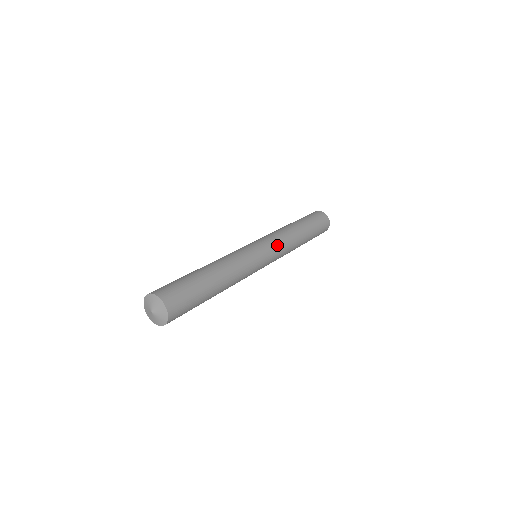
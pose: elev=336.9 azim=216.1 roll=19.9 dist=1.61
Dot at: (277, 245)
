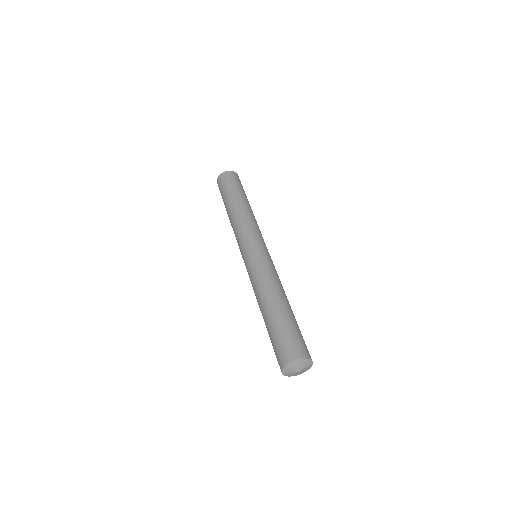
Dot at: occluded
